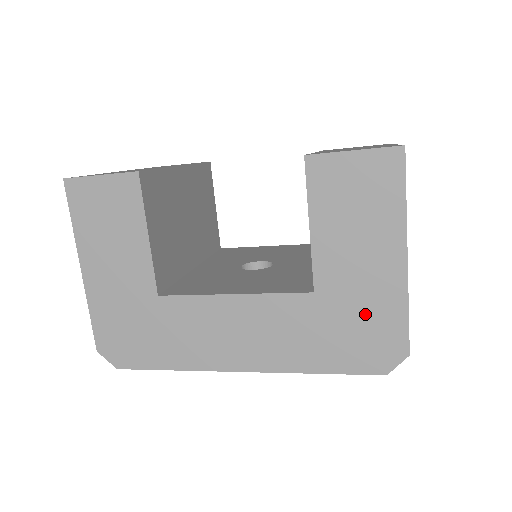
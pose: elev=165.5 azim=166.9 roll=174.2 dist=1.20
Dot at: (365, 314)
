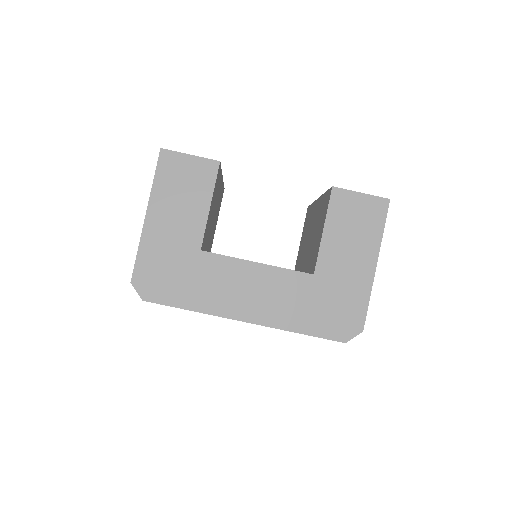
Dot at: (342, 297)
